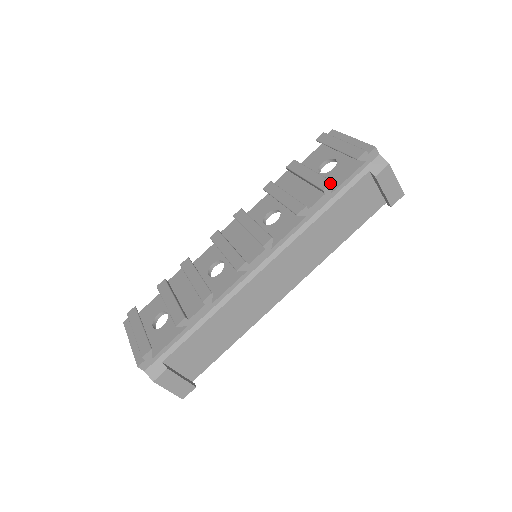
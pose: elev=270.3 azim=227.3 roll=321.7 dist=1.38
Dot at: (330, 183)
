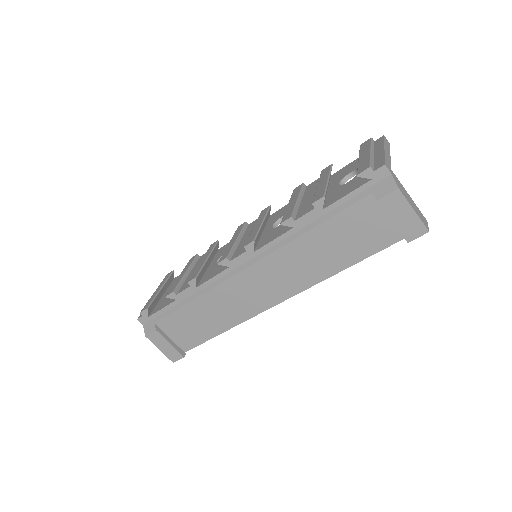
Dot at: (321, 197)
